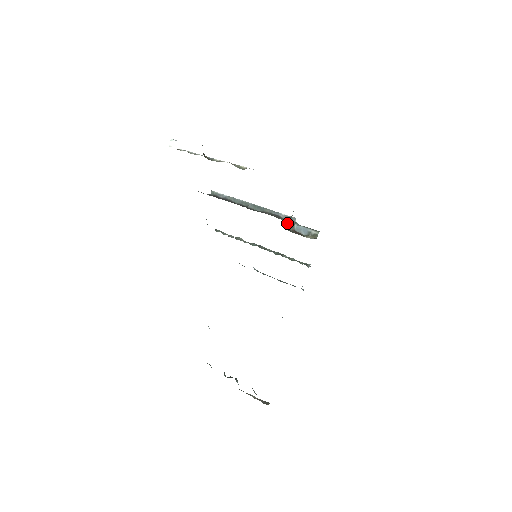
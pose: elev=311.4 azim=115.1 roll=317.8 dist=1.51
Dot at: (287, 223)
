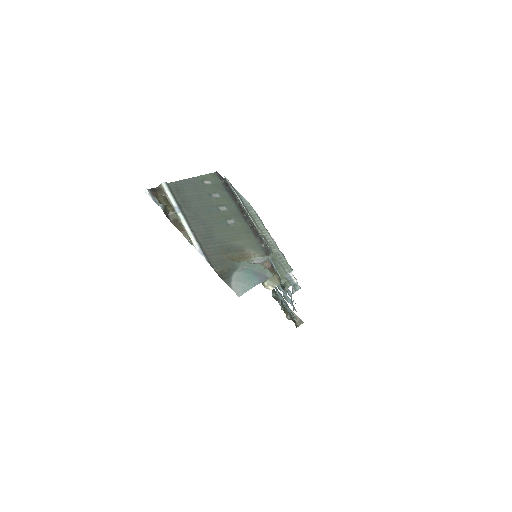
Dot at: occluded
